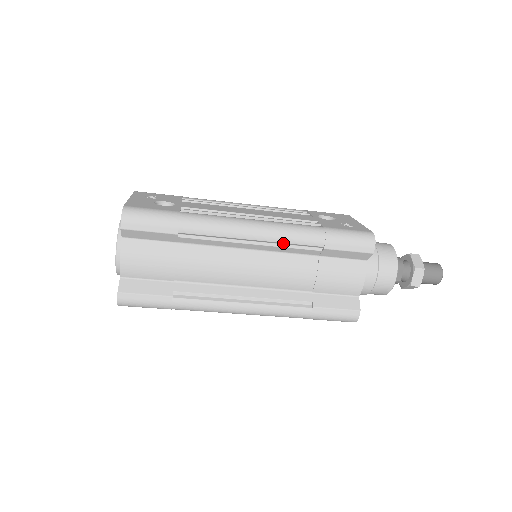
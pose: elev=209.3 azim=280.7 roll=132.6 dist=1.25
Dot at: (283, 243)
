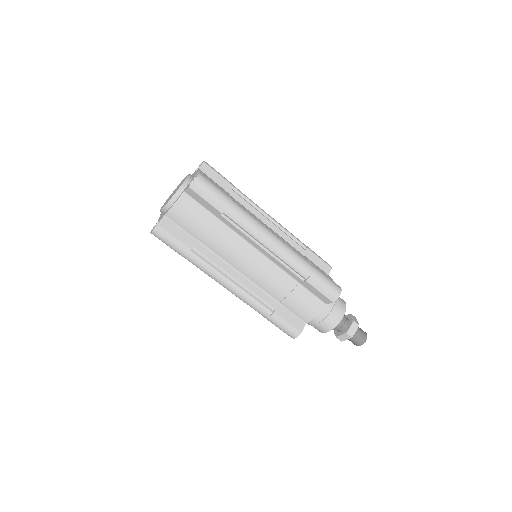
Dot at: (285, 231)
